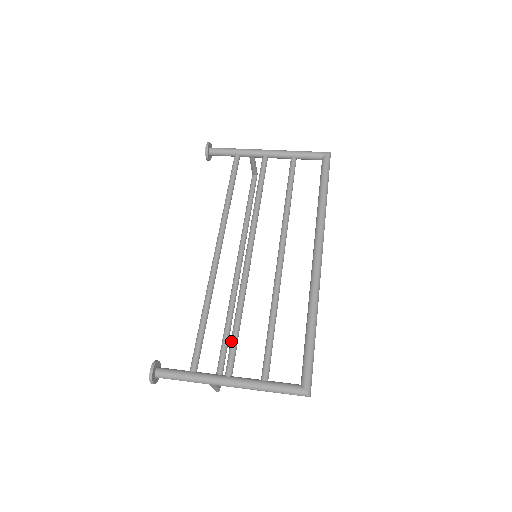
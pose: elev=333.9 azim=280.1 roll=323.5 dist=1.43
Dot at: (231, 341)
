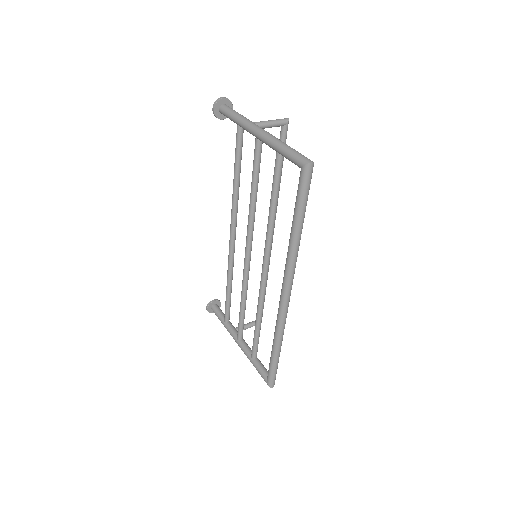
Dot at: (239, 319)
